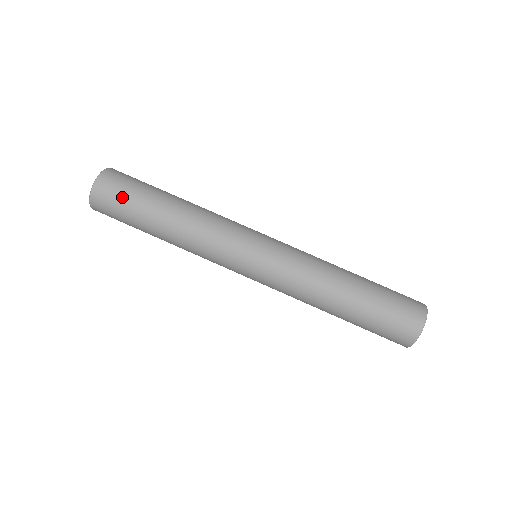
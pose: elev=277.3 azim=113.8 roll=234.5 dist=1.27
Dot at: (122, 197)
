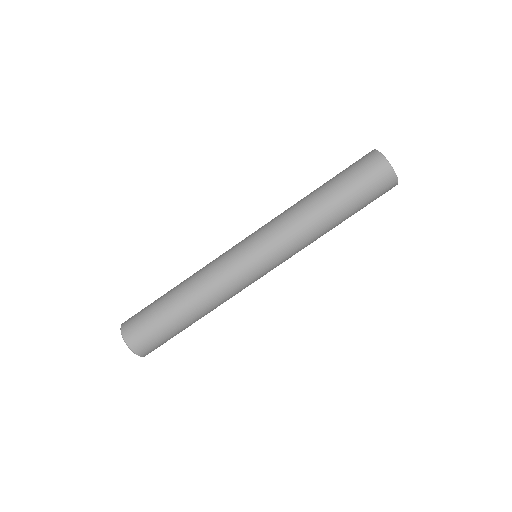
Dot at: (153, 334)
